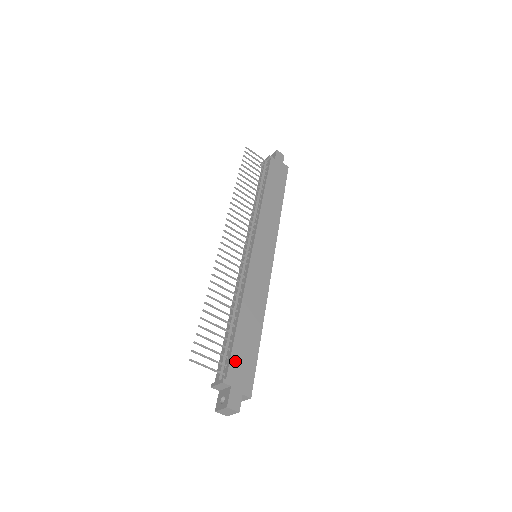
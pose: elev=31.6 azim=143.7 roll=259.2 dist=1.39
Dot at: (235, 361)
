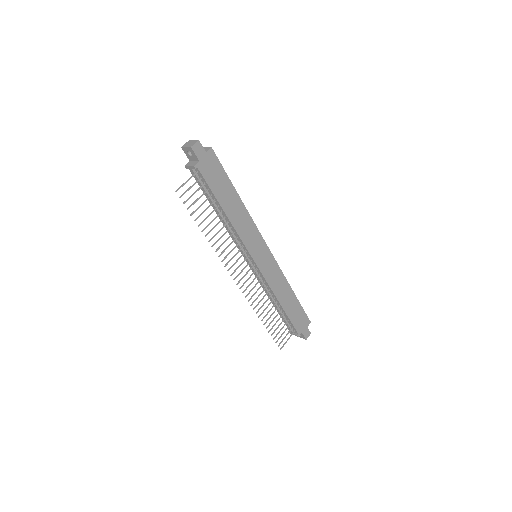
Dot at: (295, 323)
